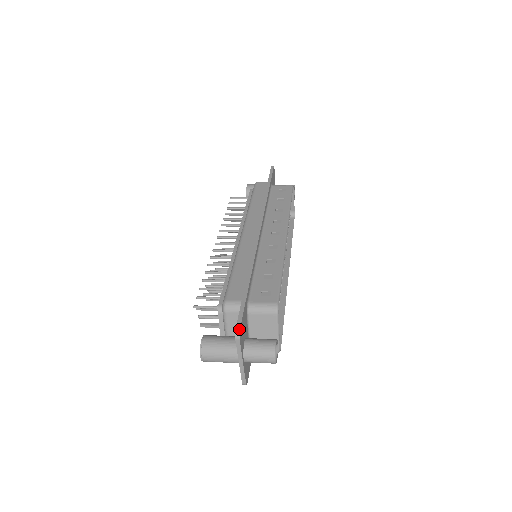
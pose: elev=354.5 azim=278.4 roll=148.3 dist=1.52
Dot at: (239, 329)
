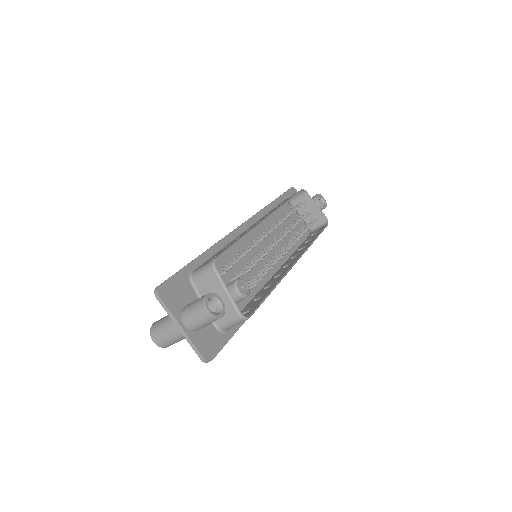
Dot at: (158, 286)
